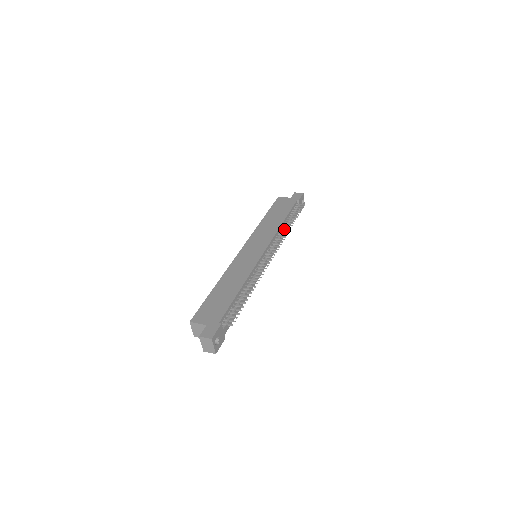
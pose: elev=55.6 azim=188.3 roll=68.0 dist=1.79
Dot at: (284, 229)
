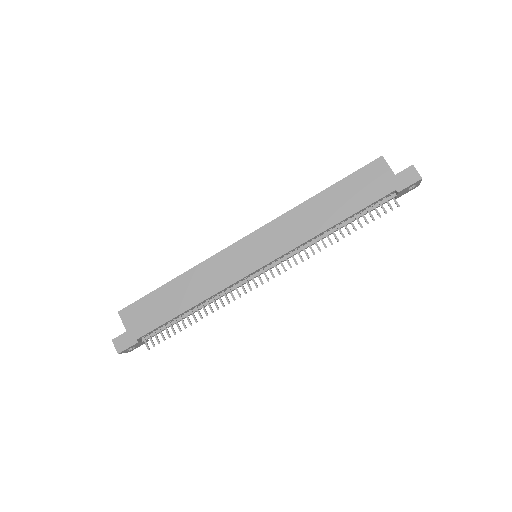
Dot at: (322, 240)
